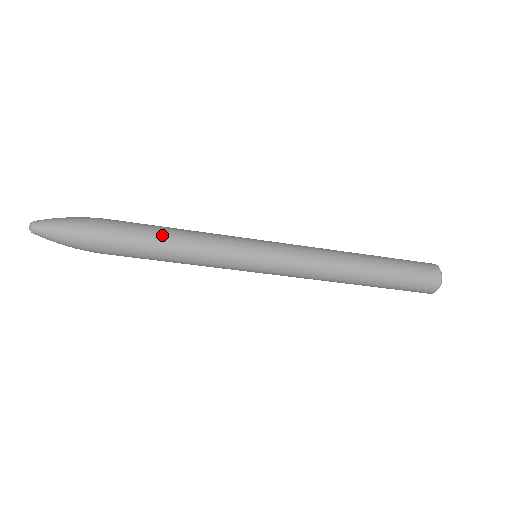
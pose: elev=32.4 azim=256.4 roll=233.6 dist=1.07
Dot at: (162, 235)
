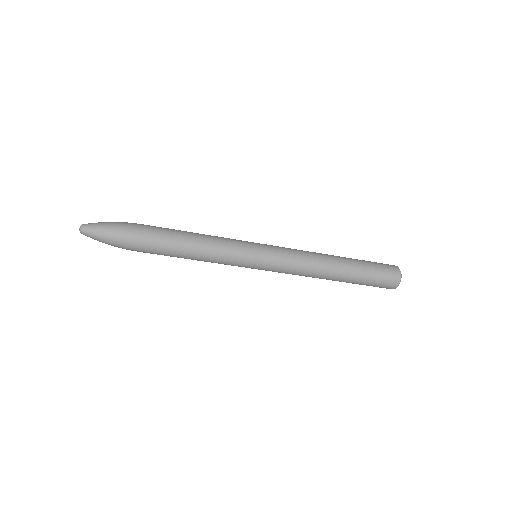
Dot at: (184, 231)
